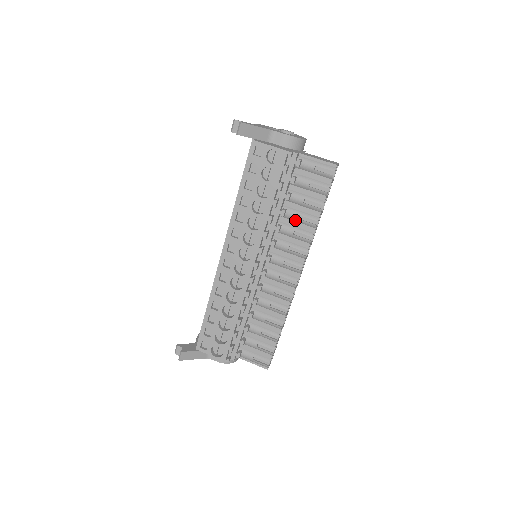
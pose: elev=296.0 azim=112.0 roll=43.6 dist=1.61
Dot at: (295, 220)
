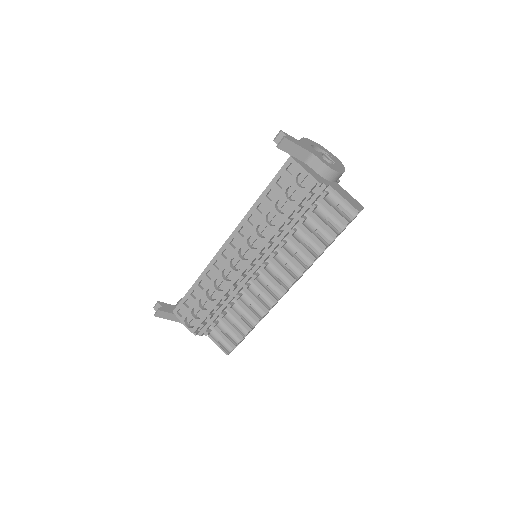
Dot at: (301, 243)
